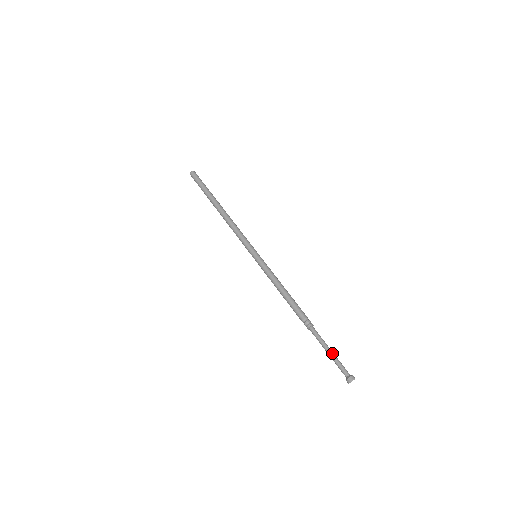
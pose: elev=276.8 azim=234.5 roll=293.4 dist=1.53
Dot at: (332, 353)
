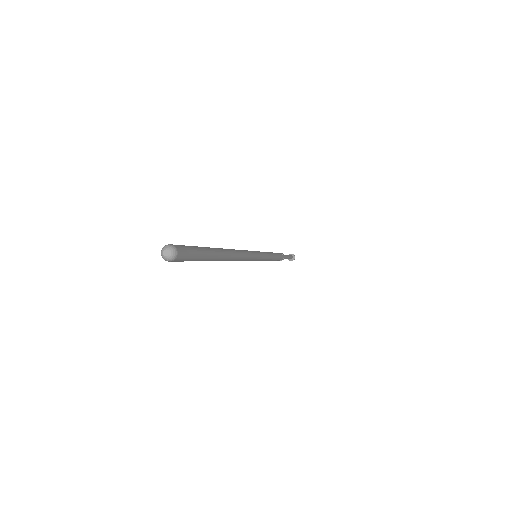
Dot at: occluded
